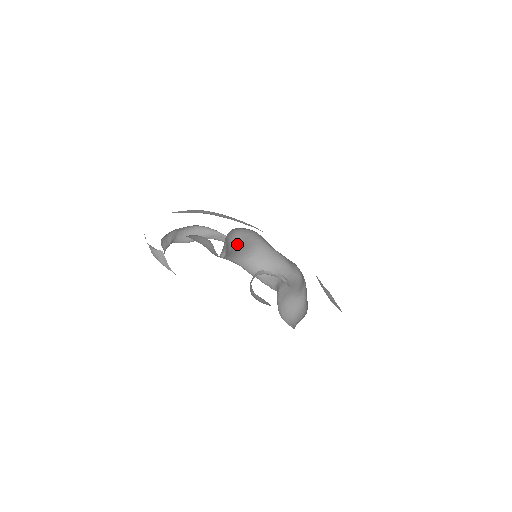
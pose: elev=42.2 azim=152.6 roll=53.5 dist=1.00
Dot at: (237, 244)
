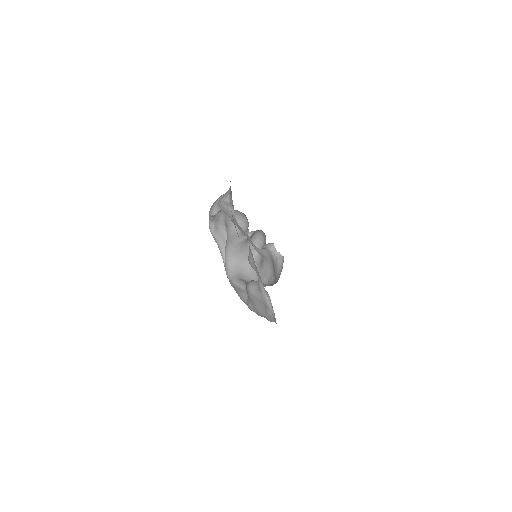
Dot at: (247, 248)
